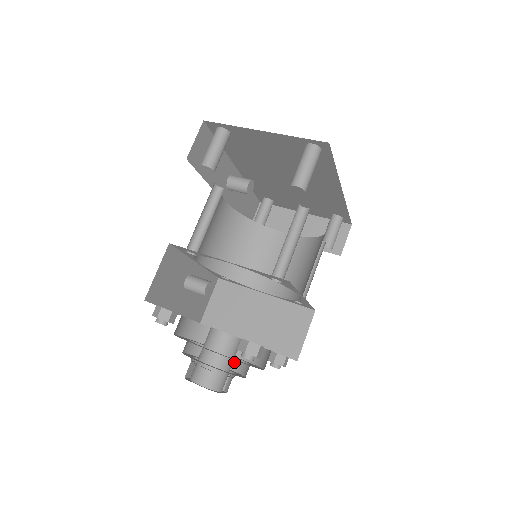
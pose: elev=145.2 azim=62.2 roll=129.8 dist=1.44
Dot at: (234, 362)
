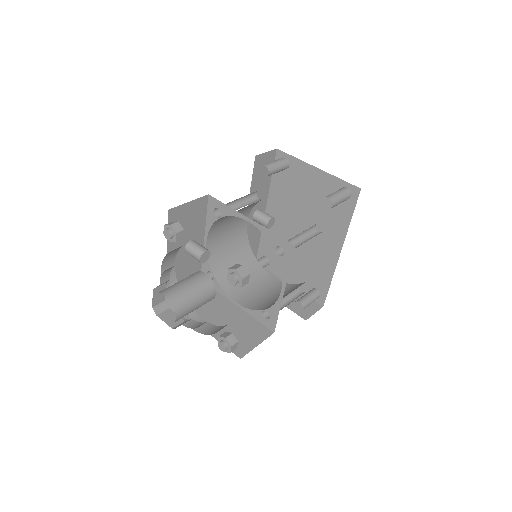
Dot at: (190, 321)
